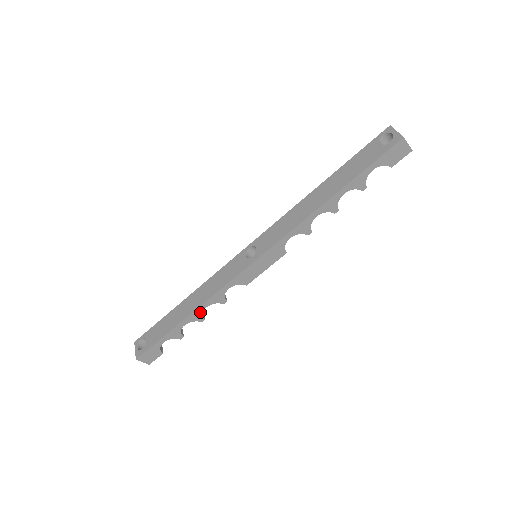
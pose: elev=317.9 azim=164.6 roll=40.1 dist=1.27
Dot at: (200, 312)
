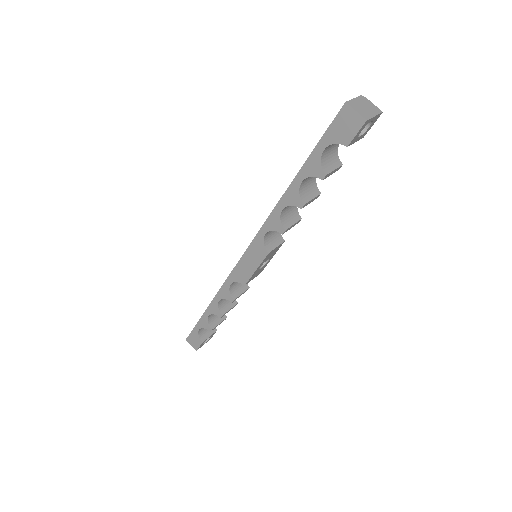
Dot at: (216, 305)
